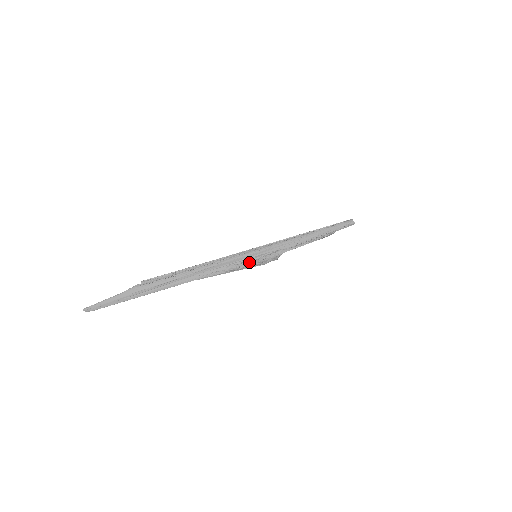
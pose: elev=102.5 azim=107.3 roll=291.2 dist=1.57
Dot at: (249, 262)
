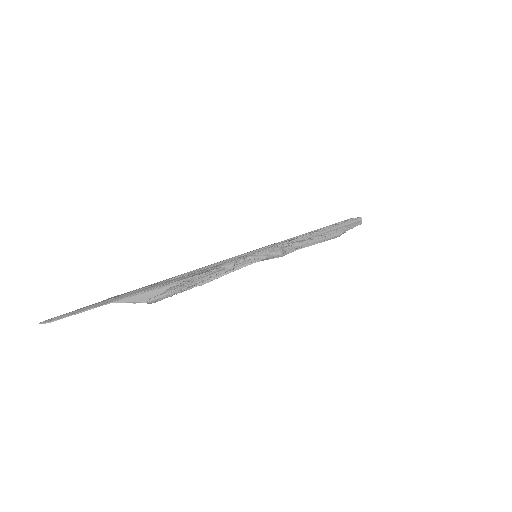
Dot at: (247, 256)
